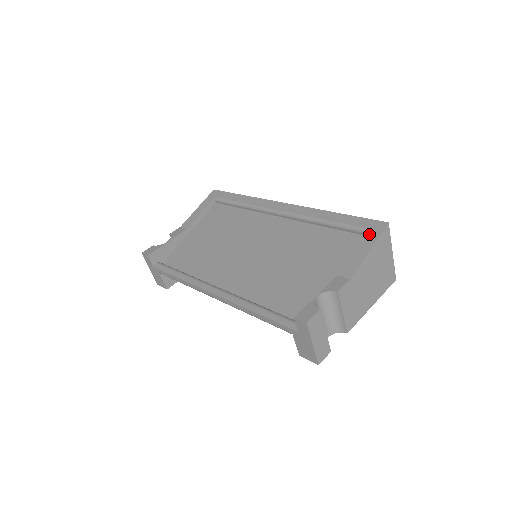
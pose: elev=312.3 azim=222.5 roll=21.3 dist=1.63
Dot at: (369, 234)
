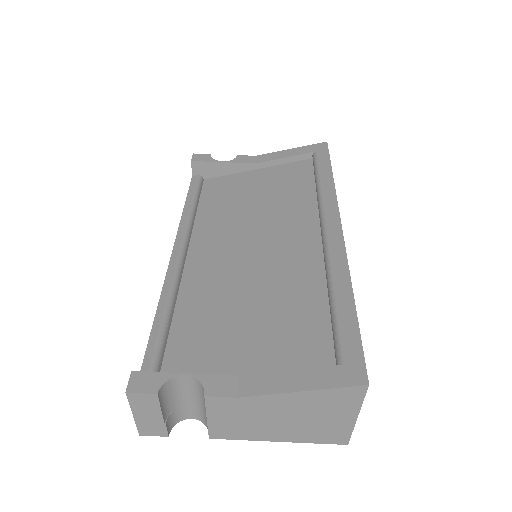
Dot at: (332, 370)
